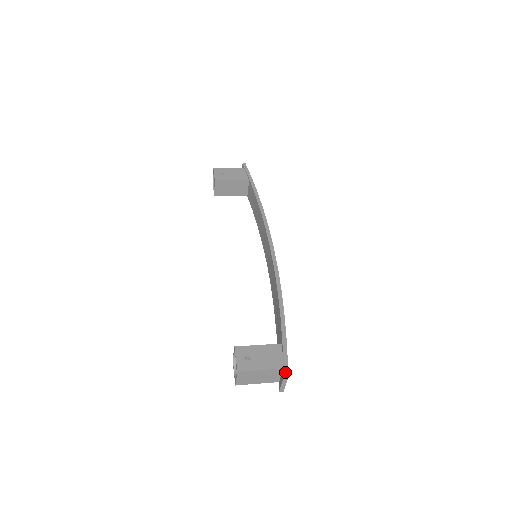
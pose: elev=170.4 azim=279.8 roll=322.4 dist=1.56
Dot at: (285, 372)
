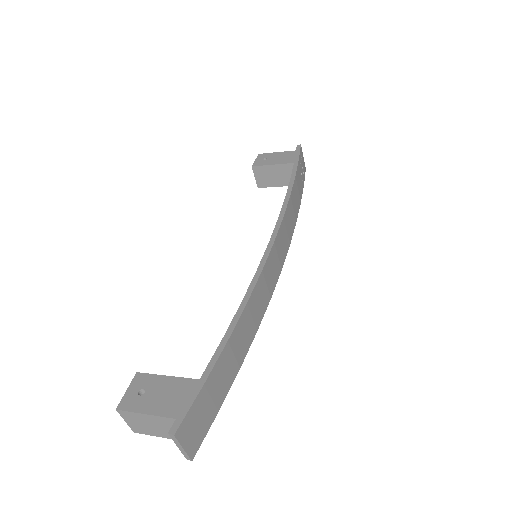
Dot at: (174, 425)
